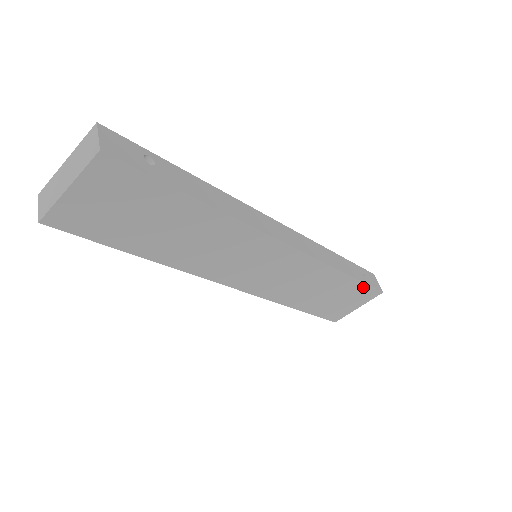
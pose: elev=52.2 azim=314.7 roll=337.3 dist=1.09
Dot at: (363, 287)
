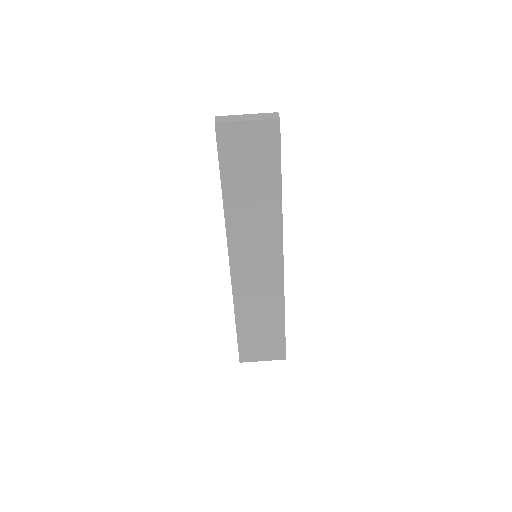
Dot at: (281, 341)
